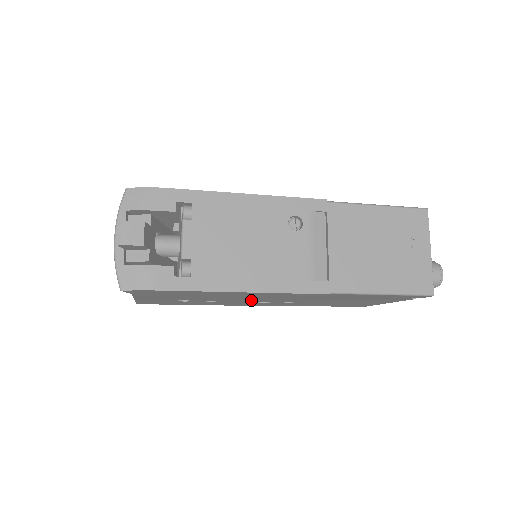
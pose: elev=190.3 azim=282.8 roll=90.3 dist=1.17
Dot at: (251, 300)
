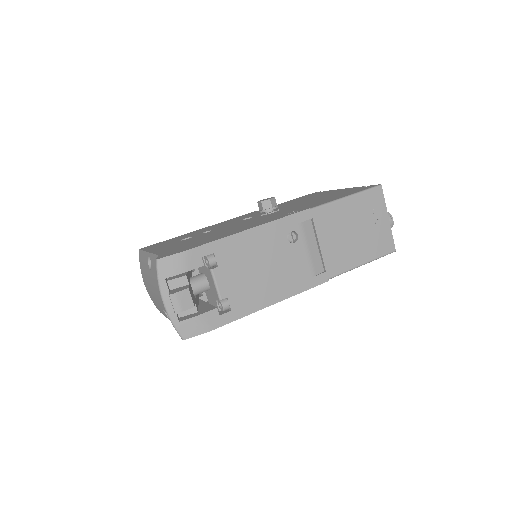
Dot at: occluded
